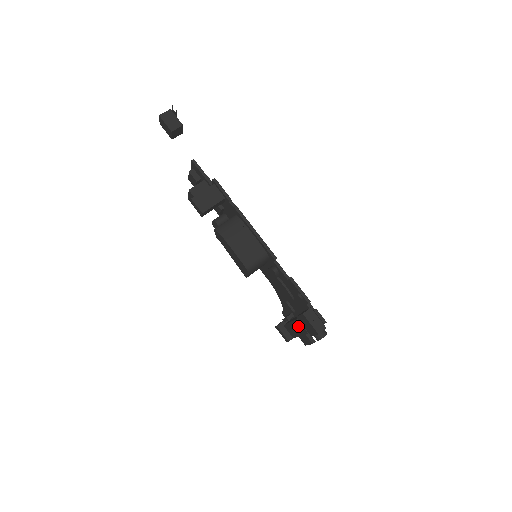
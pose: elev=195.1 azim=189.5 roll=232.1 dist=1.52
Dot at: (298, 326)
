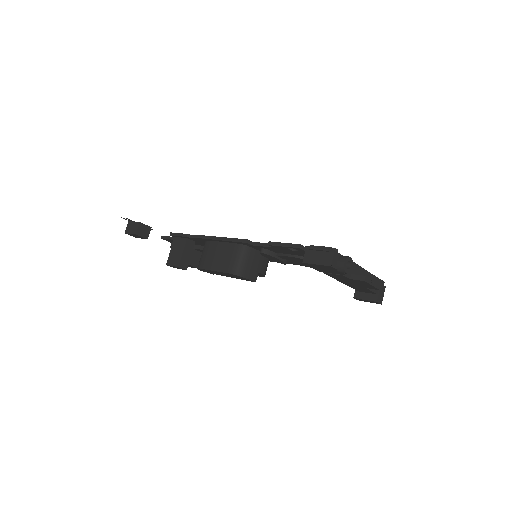
Dot at: (339, 278)
